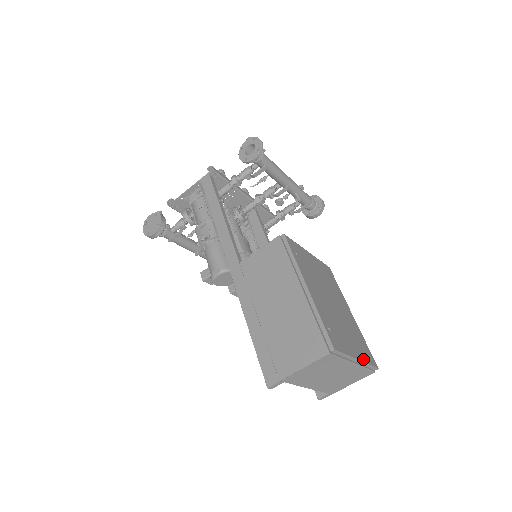
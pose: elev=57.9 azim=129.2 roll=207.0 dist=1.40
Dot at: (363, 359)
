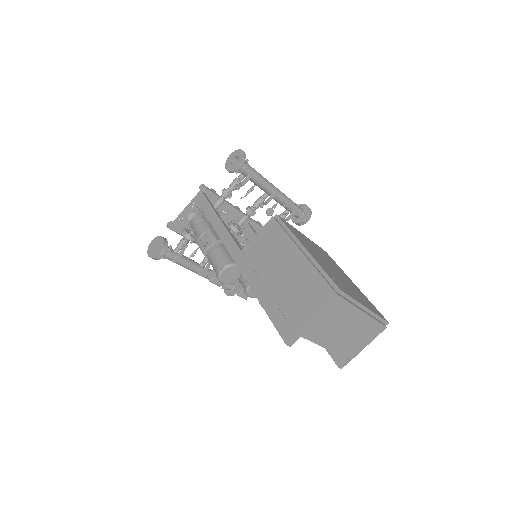
Dot at: (371, 310)
